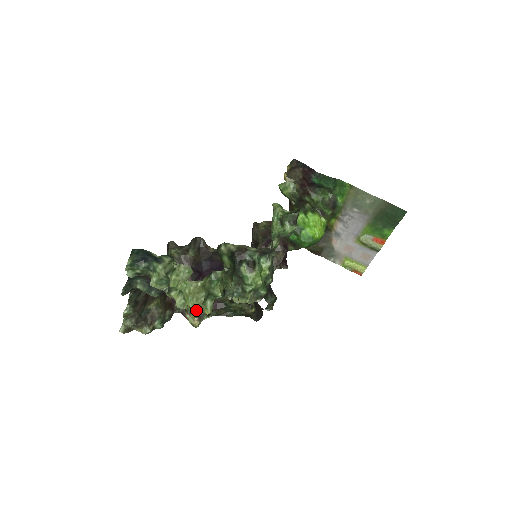
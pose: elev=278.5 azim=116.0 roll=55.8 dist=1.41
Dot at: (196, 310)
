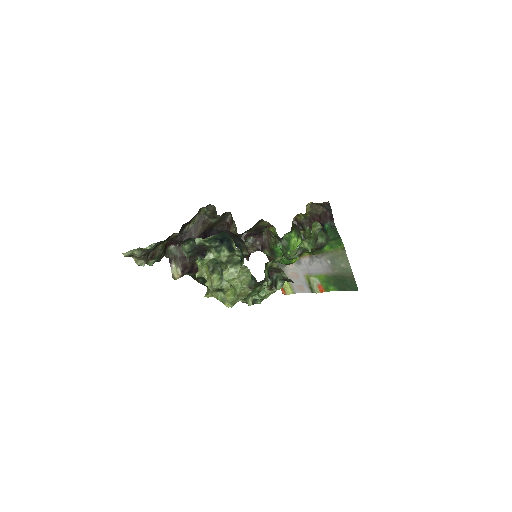
Dot at: (218, 295)
